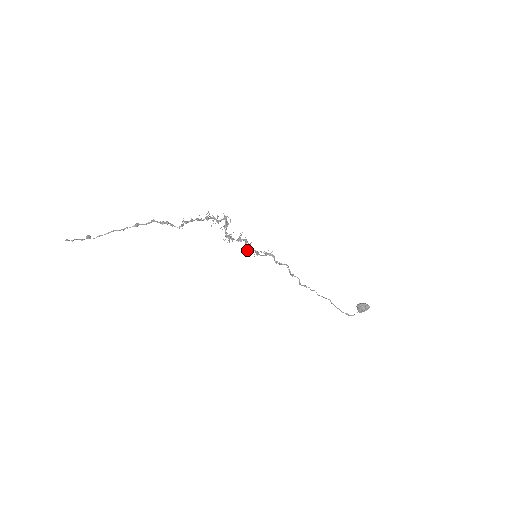
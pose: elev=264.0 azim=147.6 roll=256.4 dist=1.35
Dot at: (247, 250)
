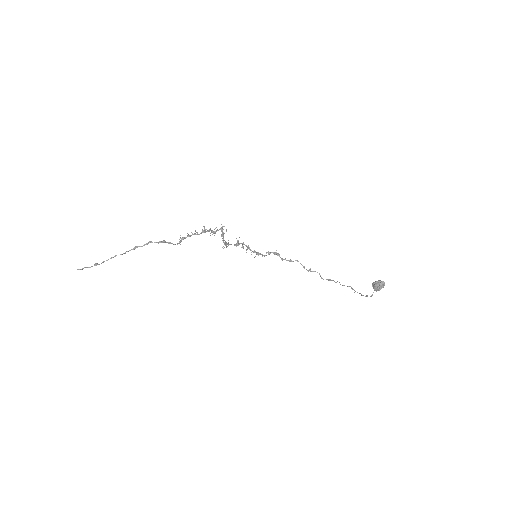
Dot at: (246, 252)
